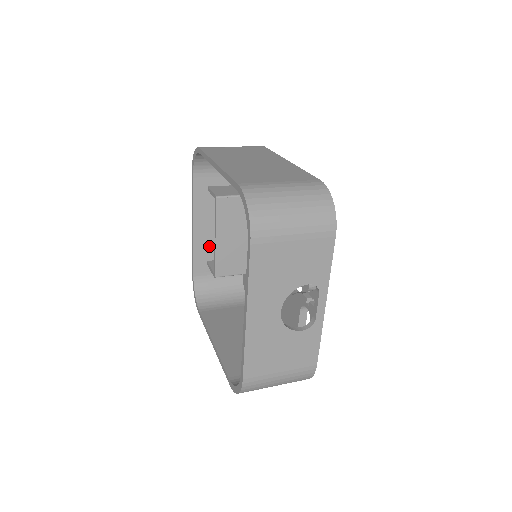
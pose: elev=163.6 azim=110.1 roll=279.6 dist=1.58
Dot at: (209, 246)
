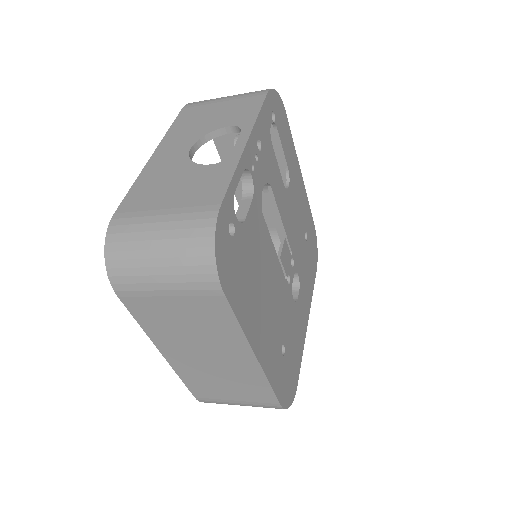
Dot at: occluded
